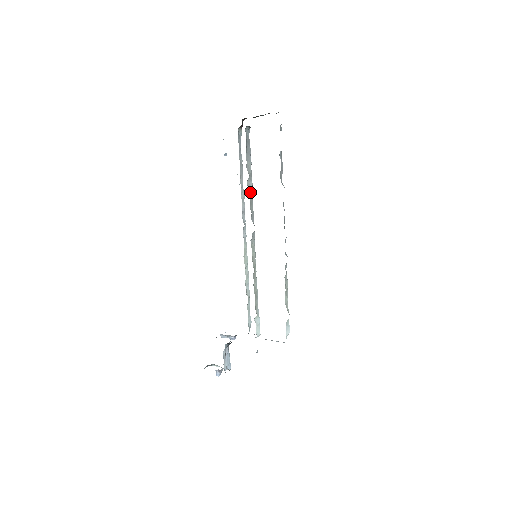
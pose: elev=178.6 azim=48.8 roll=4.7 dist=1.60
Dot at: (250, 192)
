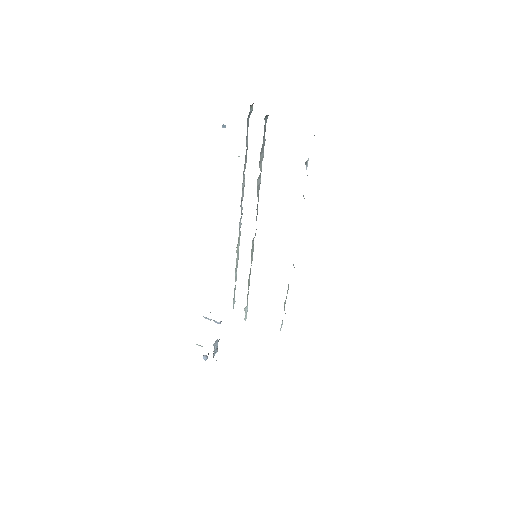
Dot at: (258, 189)
